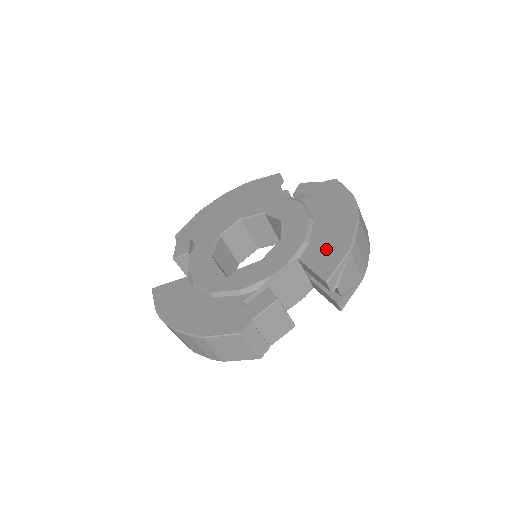
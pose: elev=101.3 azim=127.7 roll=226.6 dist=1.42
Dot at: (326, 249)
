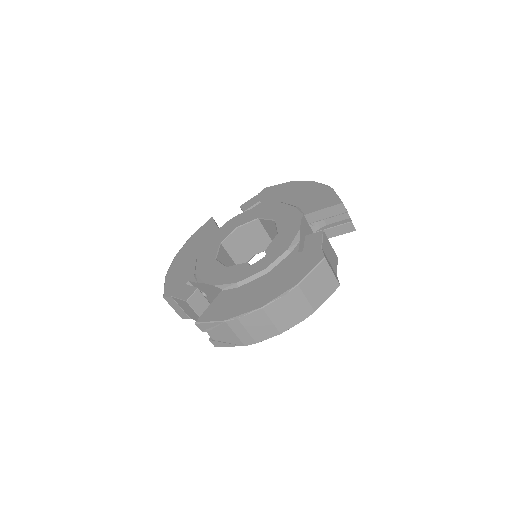
Dot at: (316, 199)
